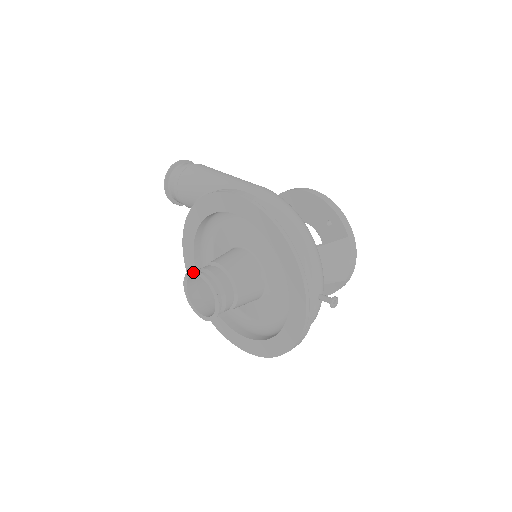
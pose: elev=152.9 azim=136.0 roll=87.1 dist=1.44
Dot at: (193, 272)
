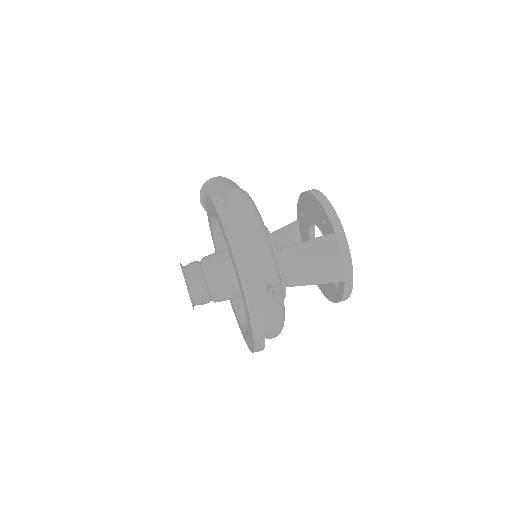
Dot at: occluded
